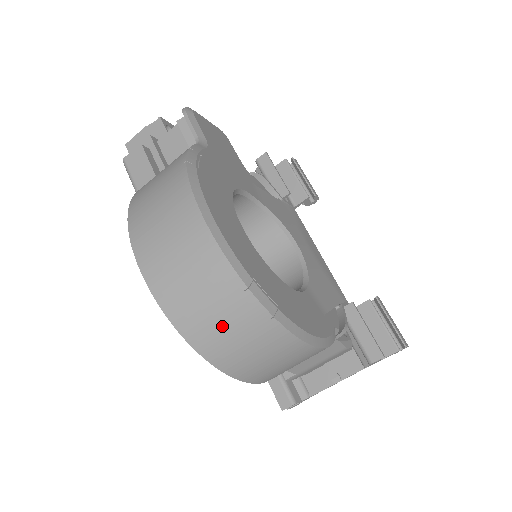
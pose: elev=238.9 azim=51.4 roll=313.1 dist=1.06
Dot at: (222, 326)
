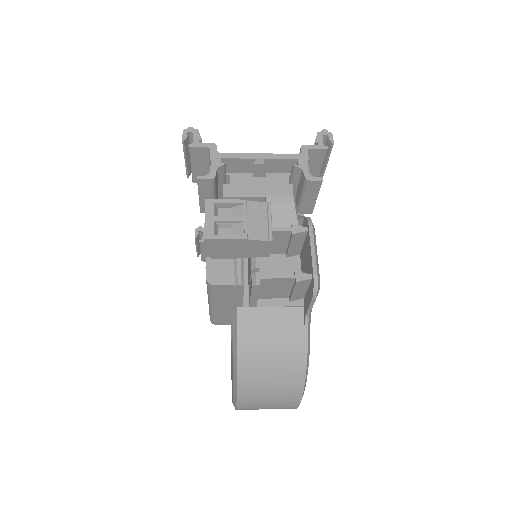
Dot at: occluded
